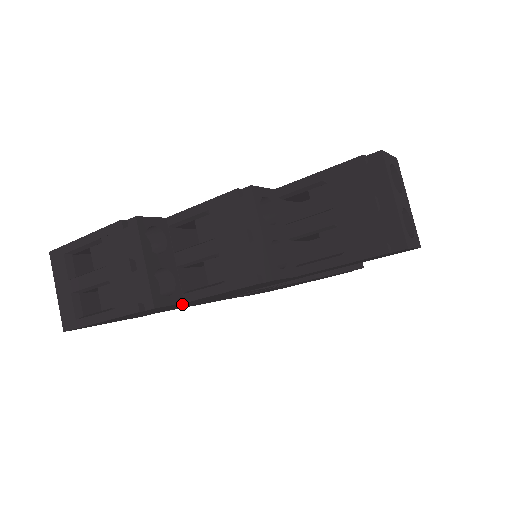
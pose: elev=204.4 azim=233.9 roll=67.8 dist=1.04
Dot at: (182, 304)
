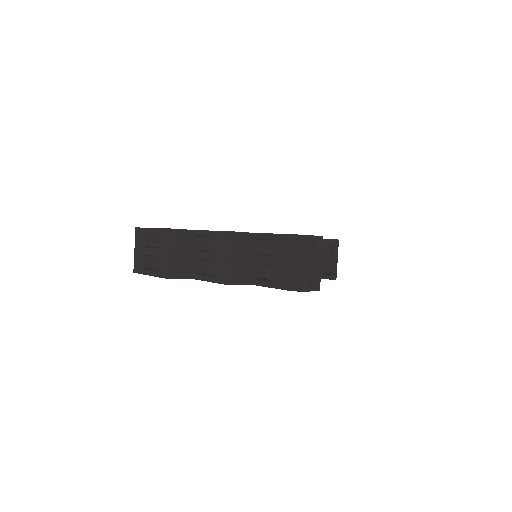
Dot at: occluded
